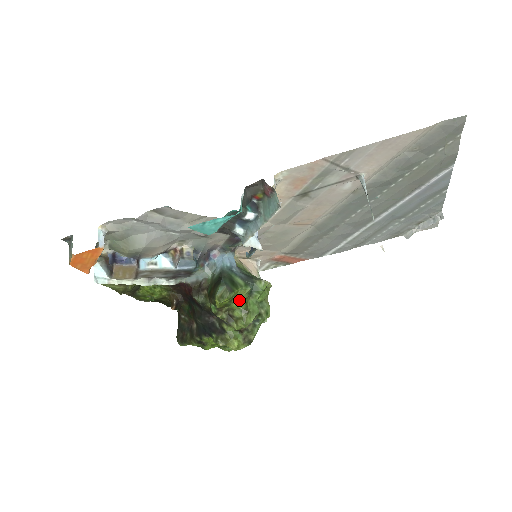
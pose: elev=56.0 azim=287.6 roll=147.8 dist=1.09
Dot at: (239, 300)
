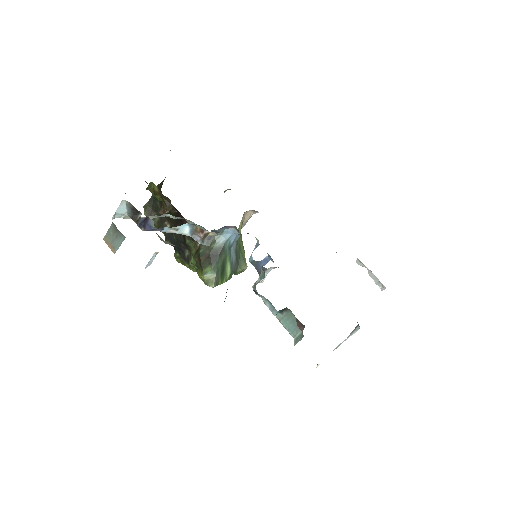
Dot at: occluded
